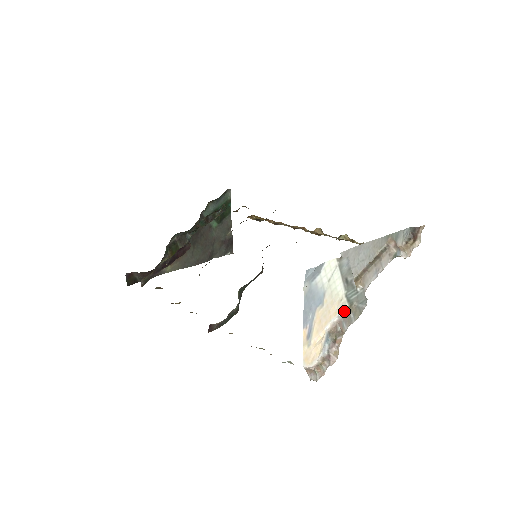
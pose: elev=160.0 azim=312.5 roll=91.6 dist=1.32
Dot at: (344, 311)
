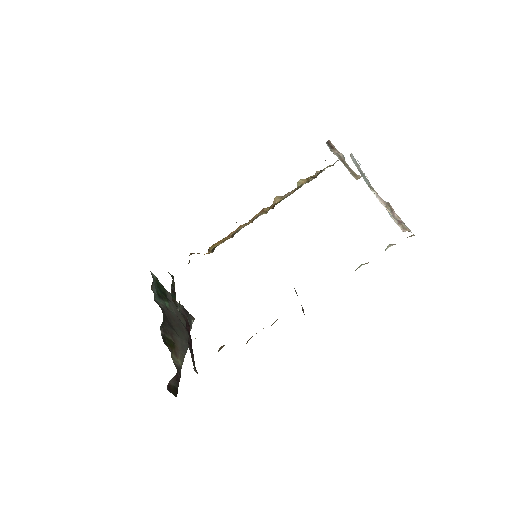
Dot at: (374, 192)
